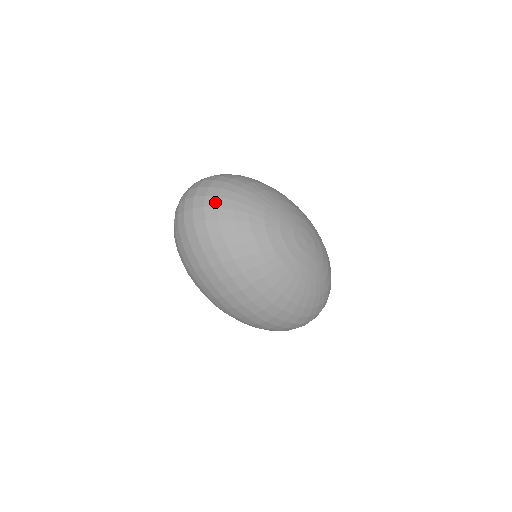
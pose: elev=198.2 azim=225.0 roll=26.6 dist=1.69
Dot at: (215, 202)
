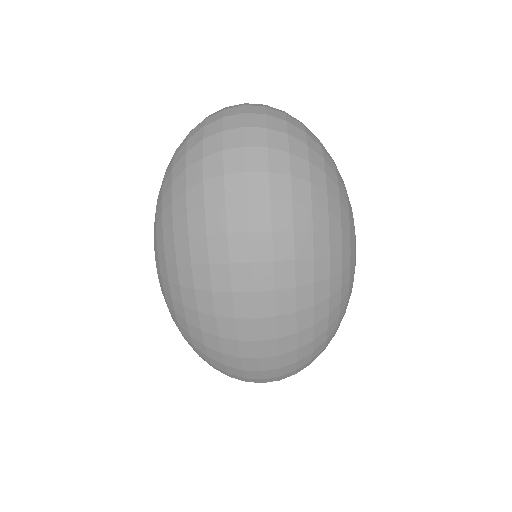
Dot at: (303, 136)
